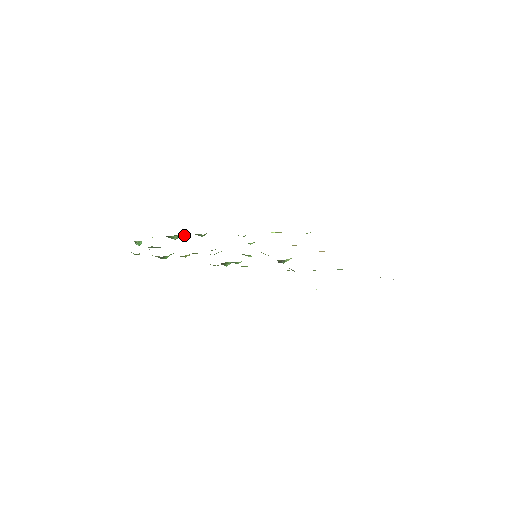
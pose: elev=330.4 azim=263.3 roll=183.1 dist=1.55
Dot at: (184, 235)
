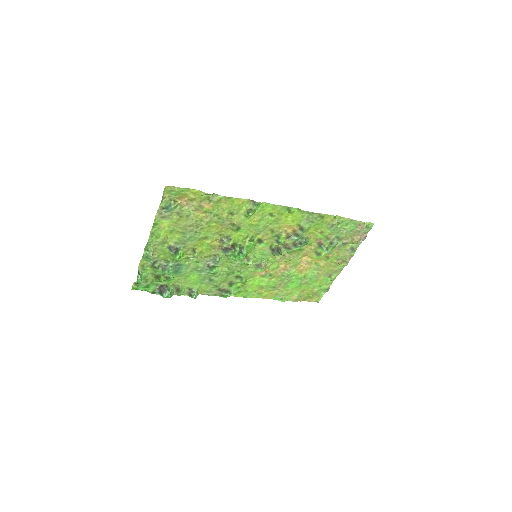
Dot at: (180, 284)
